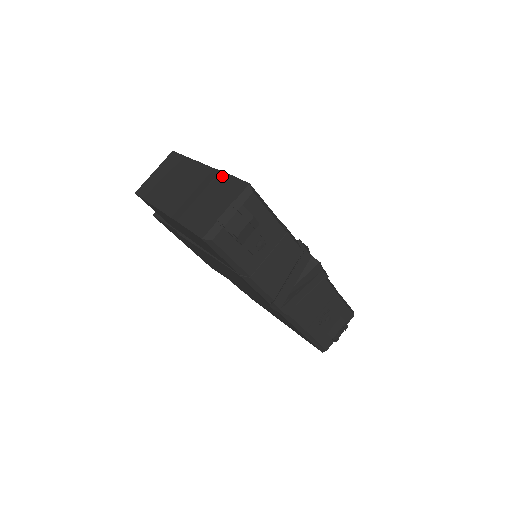
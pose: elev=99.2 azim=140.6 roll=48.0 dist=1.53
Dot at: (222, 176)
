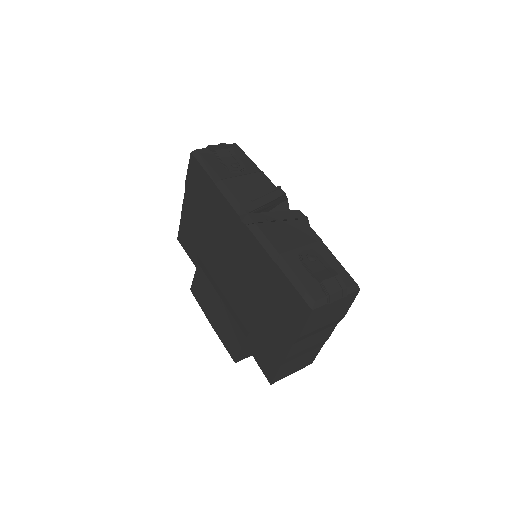
Dot at: occluded
